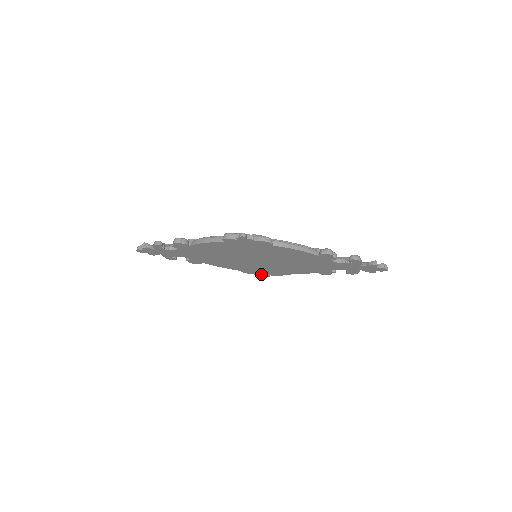
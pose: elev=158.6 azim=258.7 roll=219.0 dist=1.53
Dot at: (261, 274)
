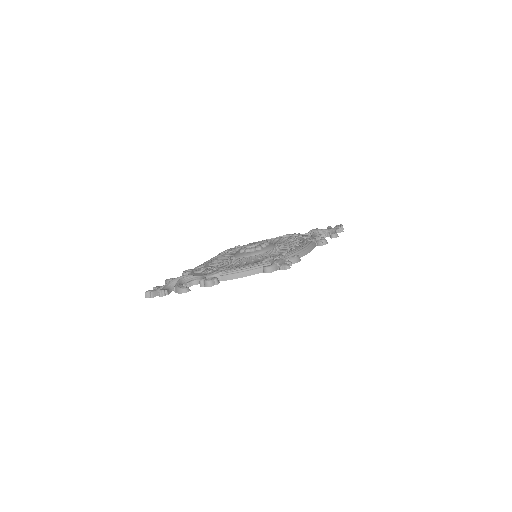
Dot at: occluded
